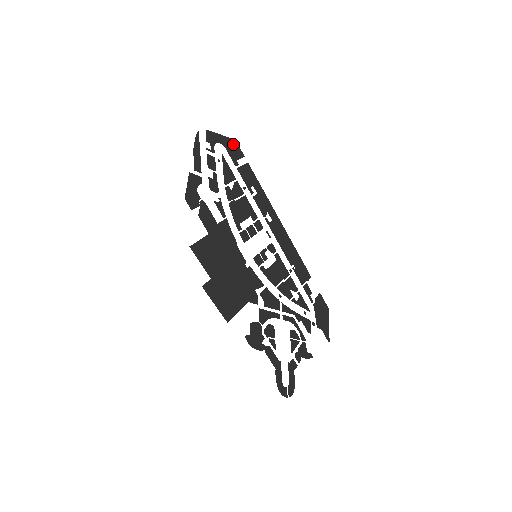
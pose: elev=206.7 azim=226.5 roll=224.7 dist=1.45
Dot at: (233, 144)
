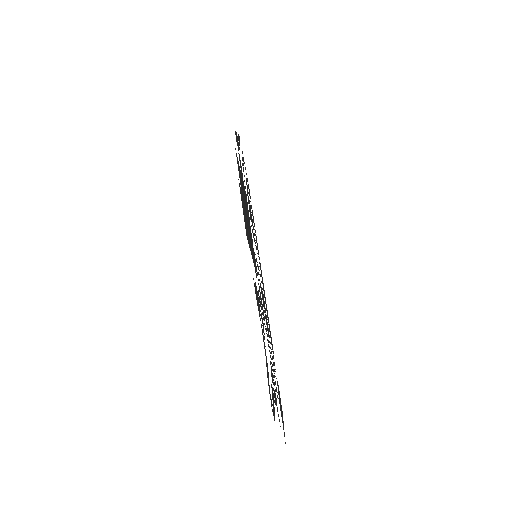
Dot at: occluded
